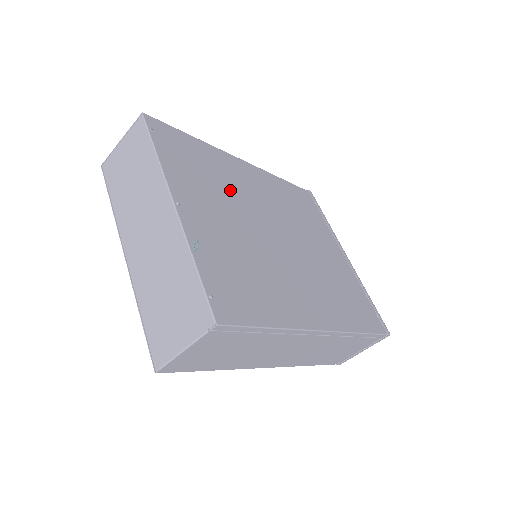
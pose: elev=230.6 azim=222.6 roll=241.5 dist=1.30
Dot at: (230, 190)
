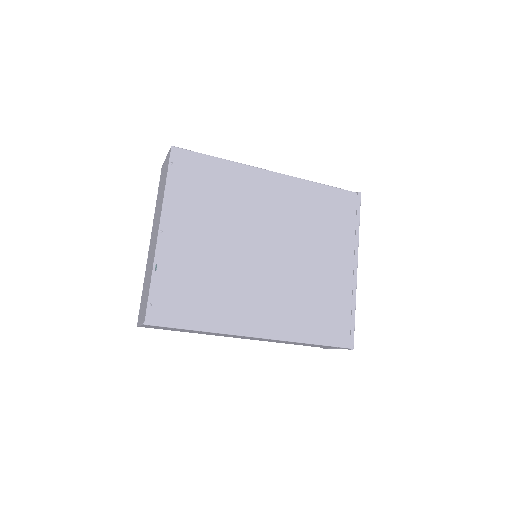
Dot at: (231, 210)
